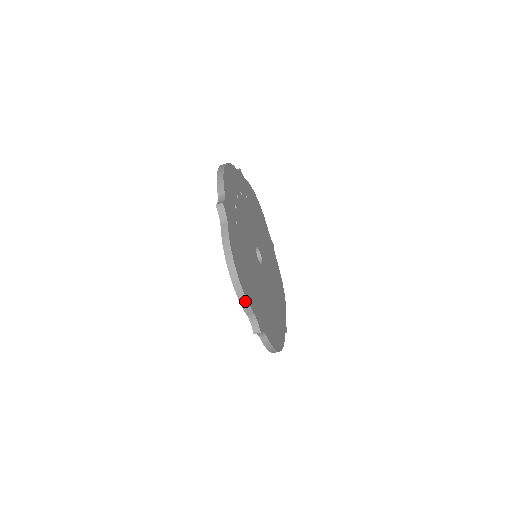
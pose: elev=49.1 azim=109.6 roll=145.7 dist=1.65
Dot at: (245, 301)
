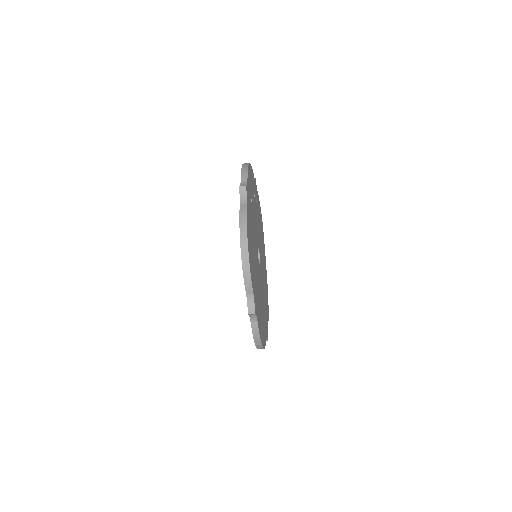
Dot at: (249, 277)
